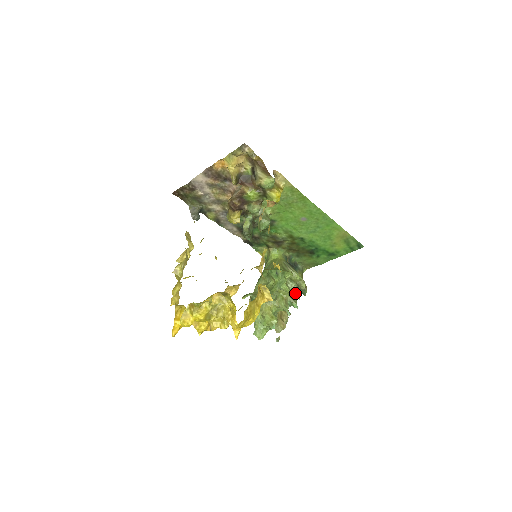
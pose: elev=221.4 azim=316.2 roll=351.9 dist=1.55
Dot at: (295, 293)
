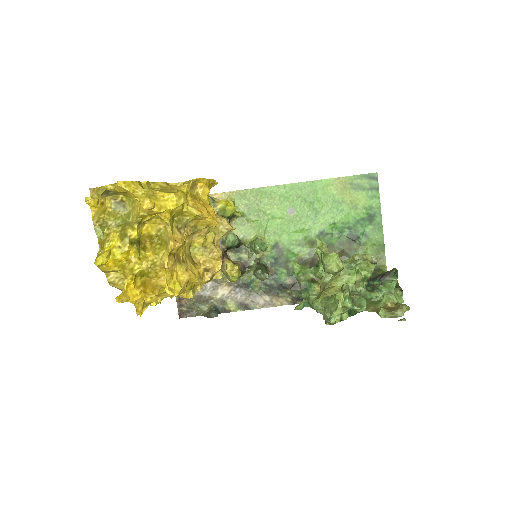
Dot at: (367, 268)
